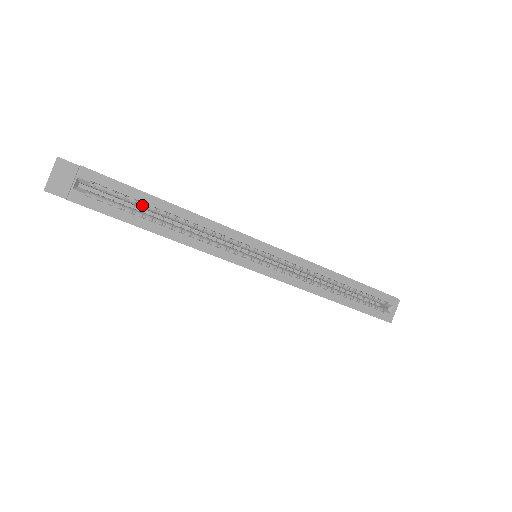
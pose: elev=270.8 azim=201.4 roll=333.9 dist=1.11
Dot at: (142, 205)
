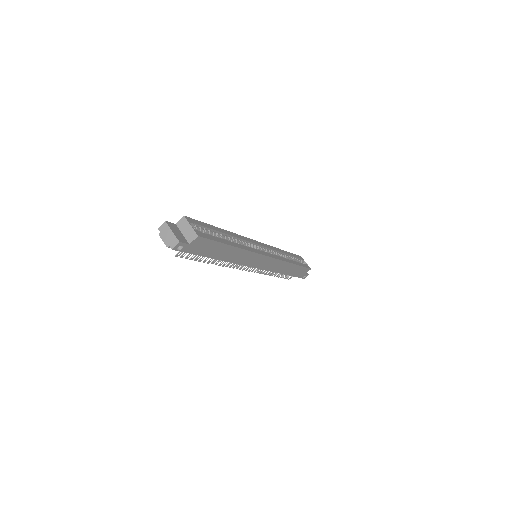
Dot at: (215, 233)
